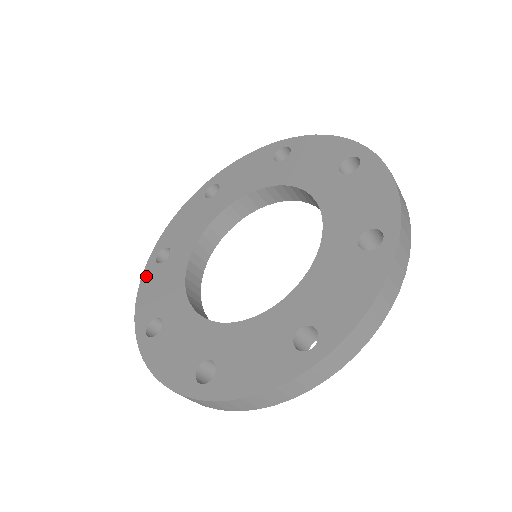
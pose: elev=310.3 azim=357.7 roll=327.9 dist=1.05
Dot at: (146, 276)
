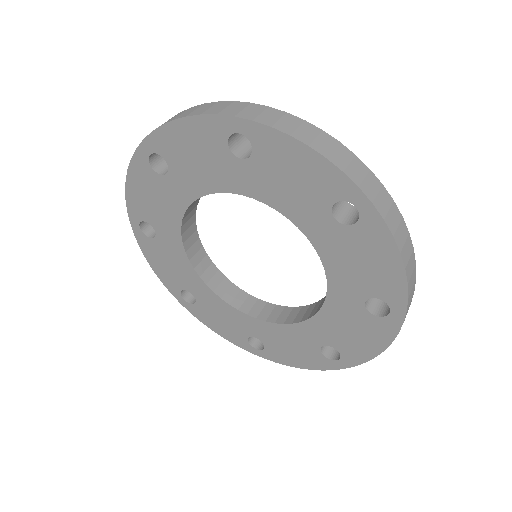
Dot at: (198, 316)
